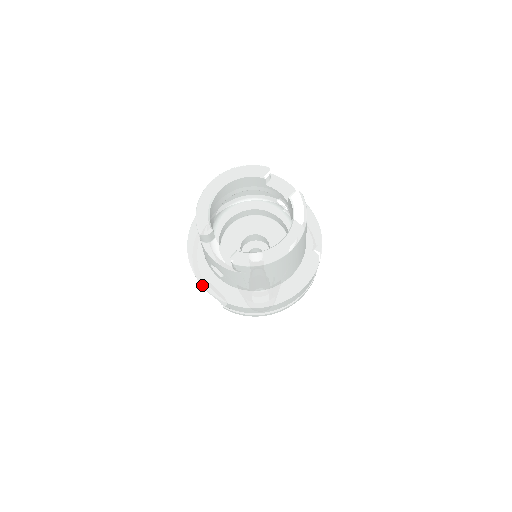
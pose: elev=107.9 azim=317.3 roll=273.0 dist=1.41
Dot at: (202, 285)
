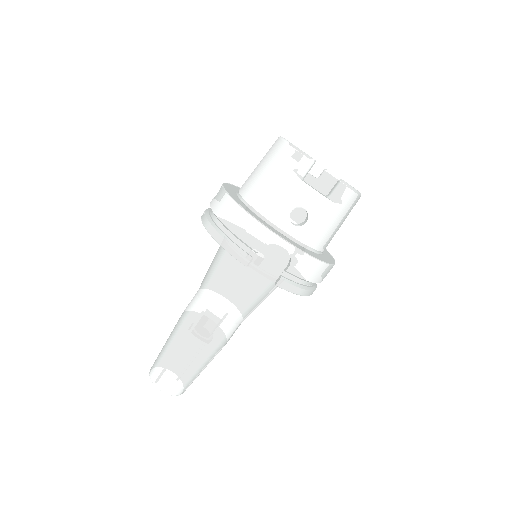
Dot at: (280, 237)
